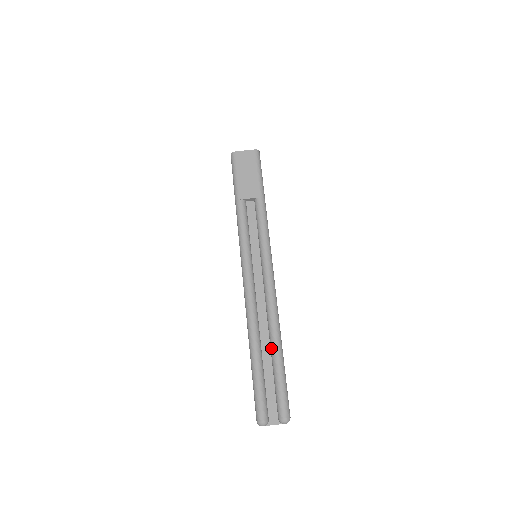
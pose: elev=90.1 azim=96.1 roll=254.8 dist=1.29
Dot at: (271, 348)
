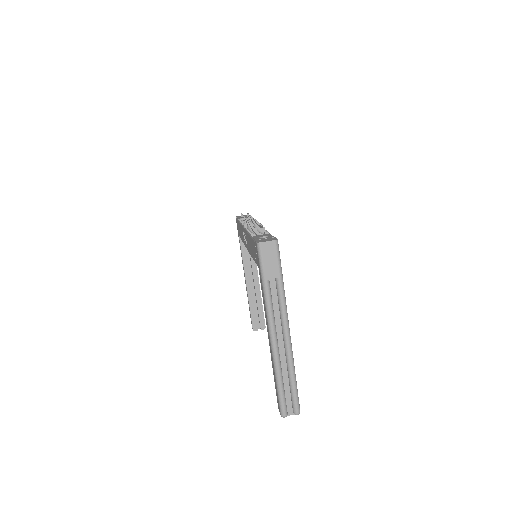
Dot at: (289, 375)
